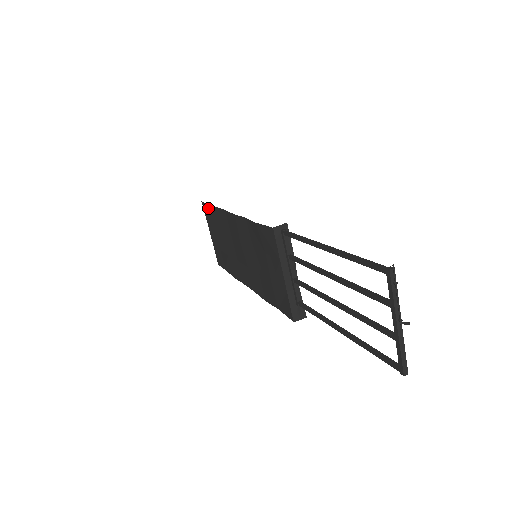
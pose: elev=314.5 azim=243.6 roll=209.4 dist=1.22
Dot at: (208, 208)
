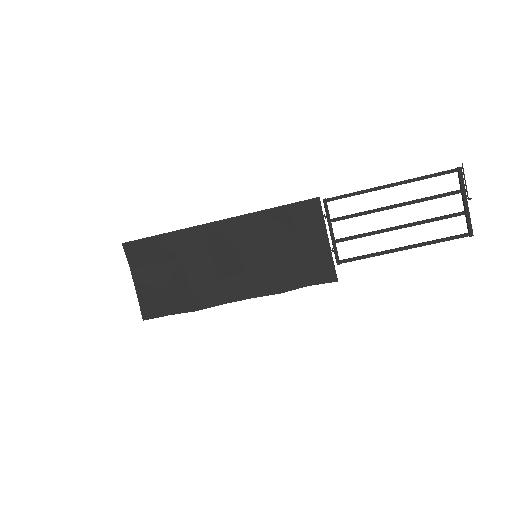
Dot at: (147, 242)
